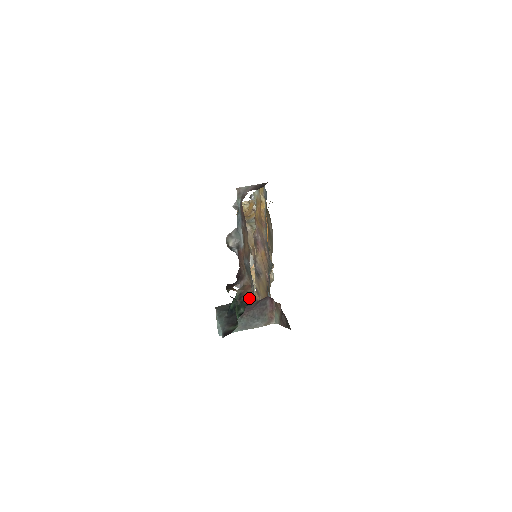
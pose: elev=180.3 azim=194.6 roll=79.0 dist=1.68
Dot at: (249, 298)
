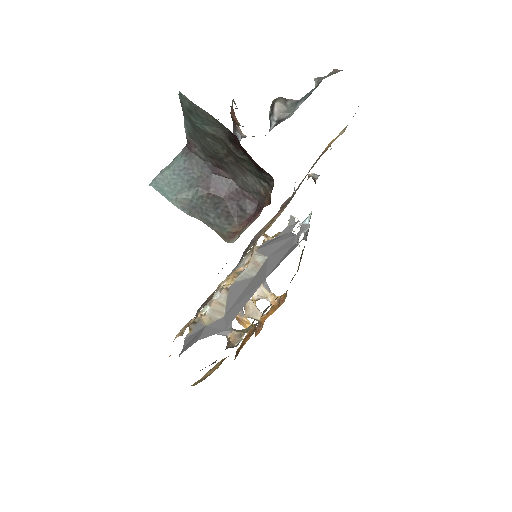
Dot at: occluded
